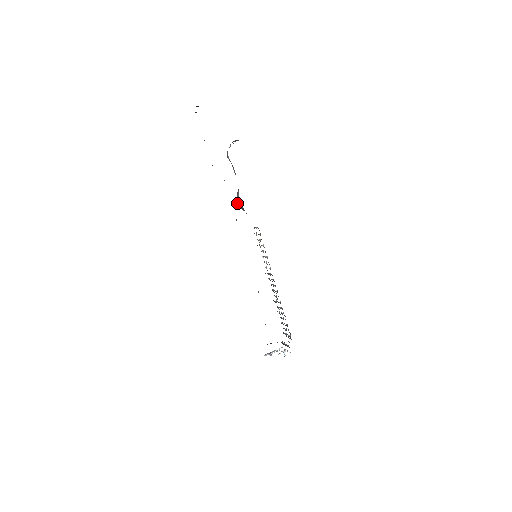
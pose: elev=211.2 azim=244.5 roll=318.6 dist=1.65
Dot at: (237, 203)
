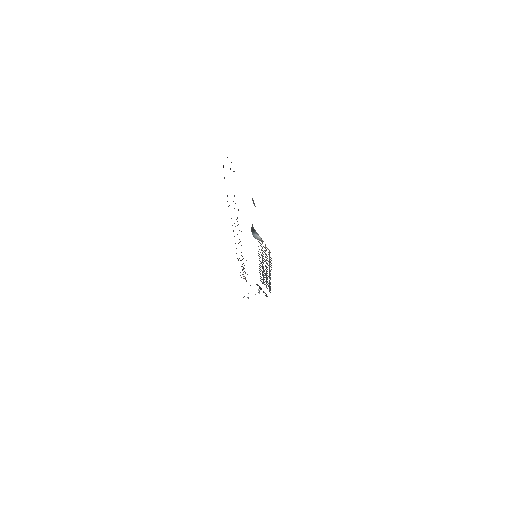
Dot at: (252, 234)
